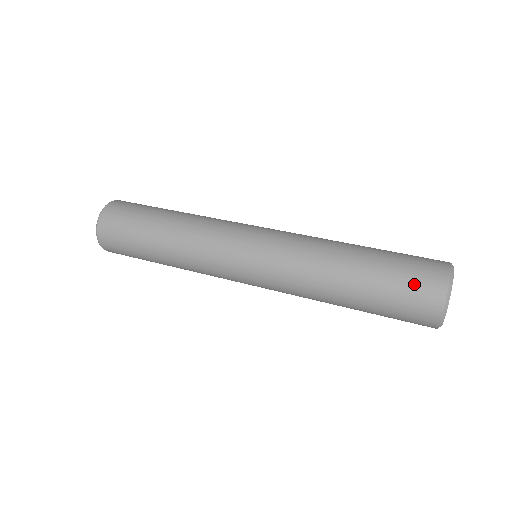
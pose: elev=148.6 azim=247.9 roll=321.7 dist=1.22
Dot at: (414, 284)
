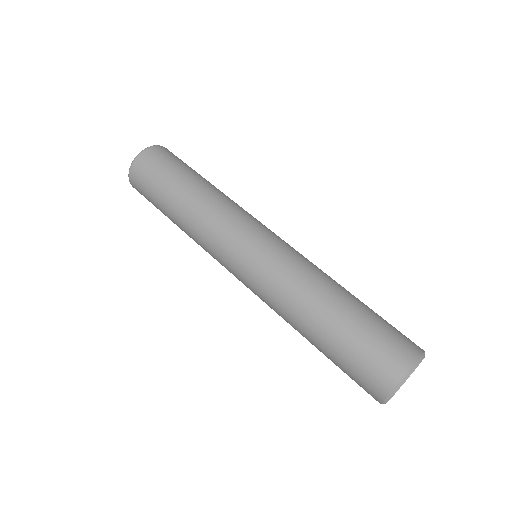
Dot at: (369, 365)
